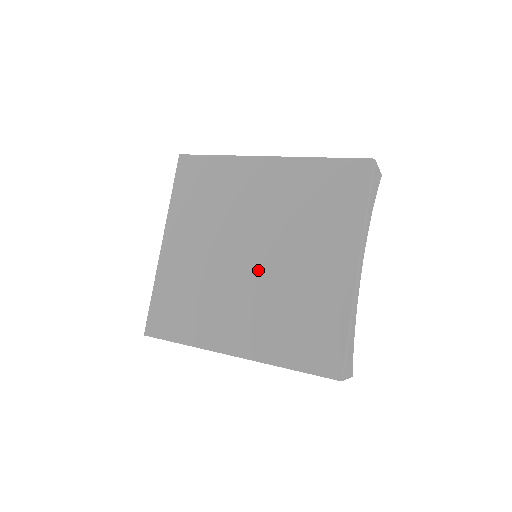
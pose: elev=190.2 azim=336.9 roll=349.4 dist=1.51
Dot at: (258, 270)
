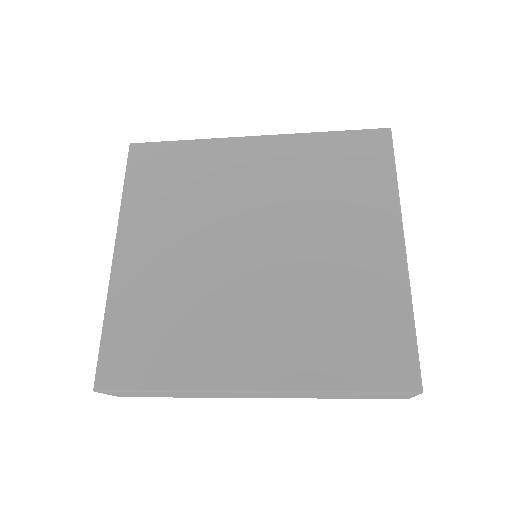
Dot at: (269, 267)
